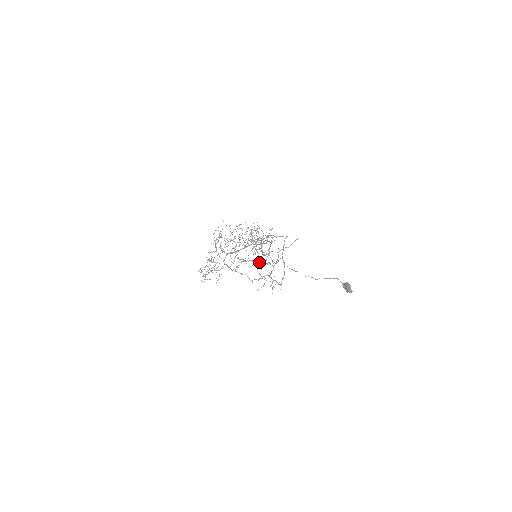
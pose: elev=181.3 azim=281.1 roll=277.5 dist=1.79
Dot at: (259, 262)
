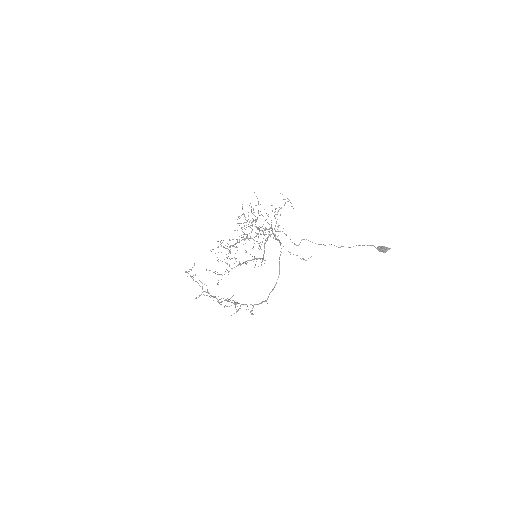
Dot at: occluded
